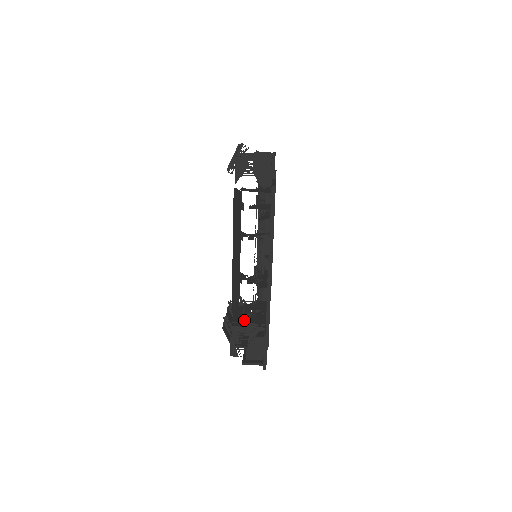
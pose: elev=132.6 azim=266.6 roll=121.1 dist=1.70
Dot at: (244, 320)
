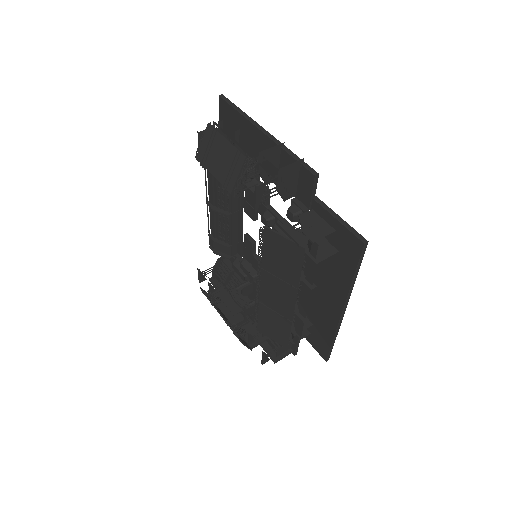
Dot at: occluded
